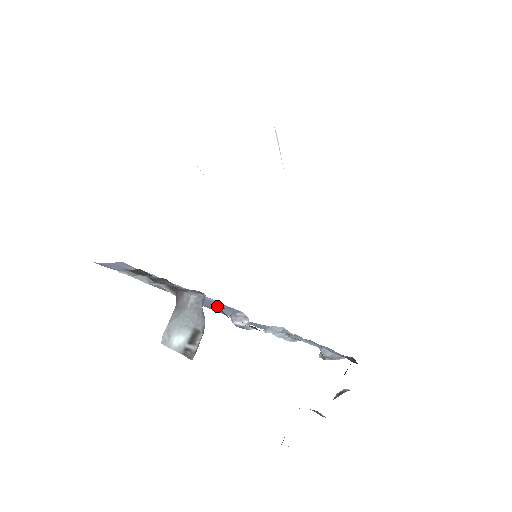
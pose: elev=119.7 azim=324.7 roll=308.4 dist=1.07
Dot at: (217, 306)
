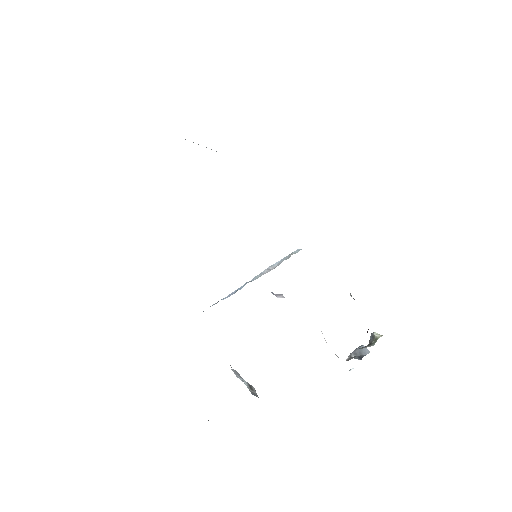
Dot at: occluded
